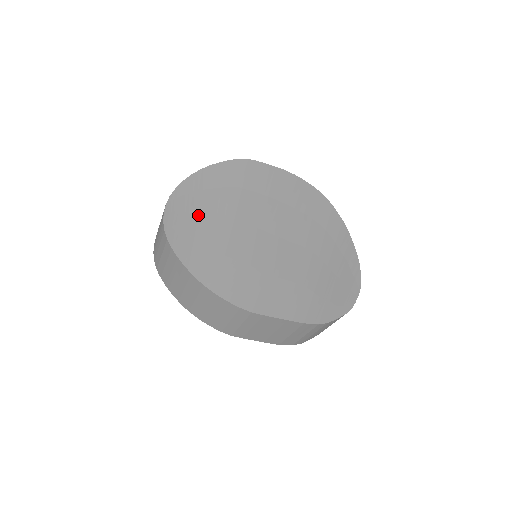
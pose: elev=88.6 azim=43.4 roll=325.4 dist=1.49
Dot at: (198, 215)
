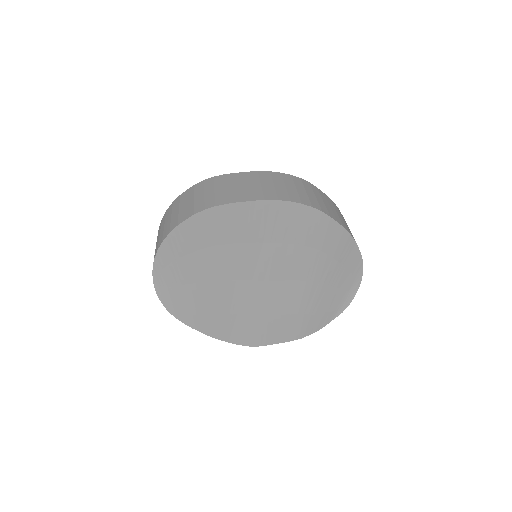
Dot at: (186, 285)
